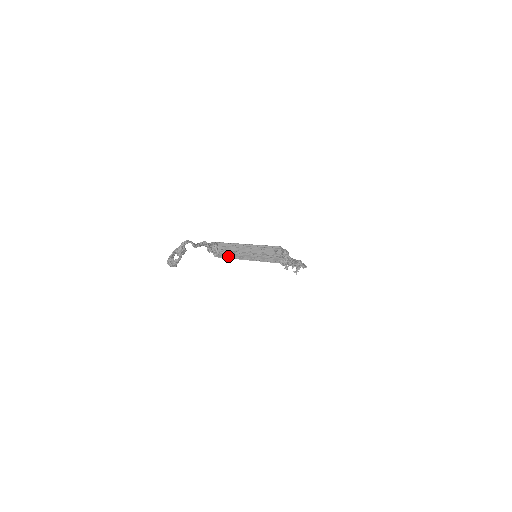
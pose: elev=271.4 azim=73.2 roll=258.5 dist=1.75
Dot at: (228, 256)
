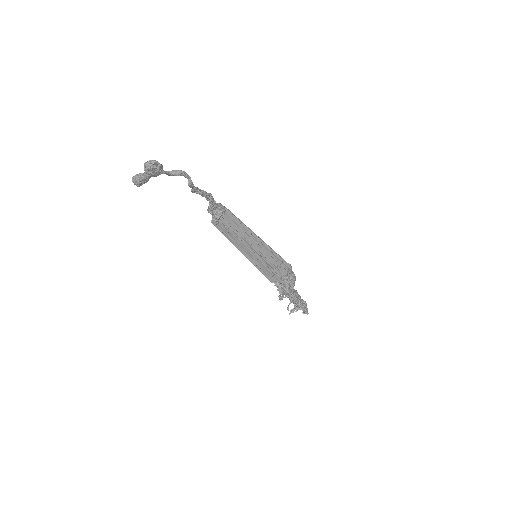
Dot at: (225, 232)
